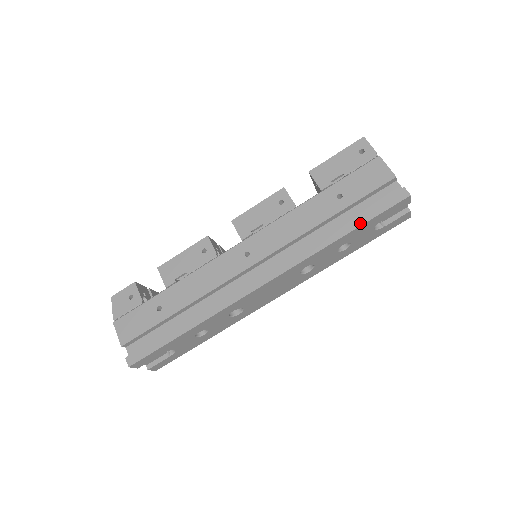
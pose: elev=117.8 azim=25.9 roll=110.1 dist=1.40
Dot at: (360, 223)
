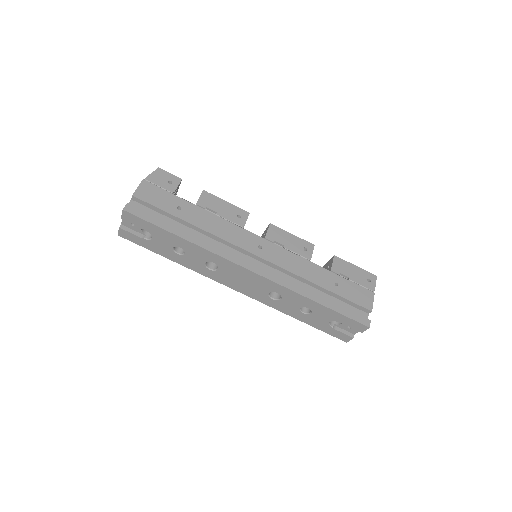
Dot at: (333, 308)
